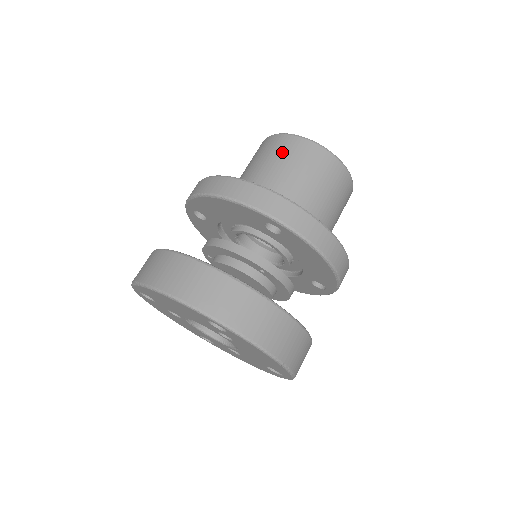
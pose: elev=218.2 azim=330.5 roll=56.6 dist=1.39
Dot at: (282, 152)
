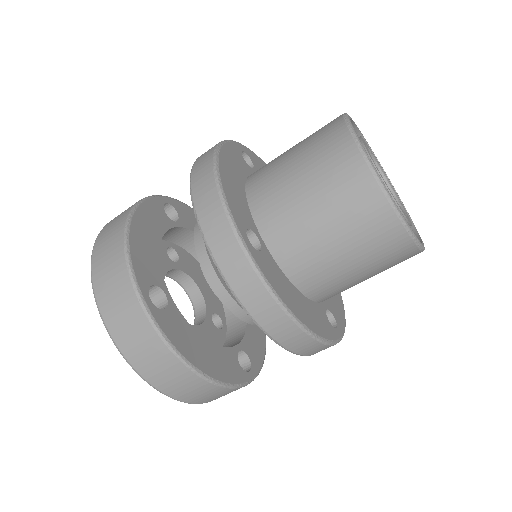
Dot at: (320, 154)
